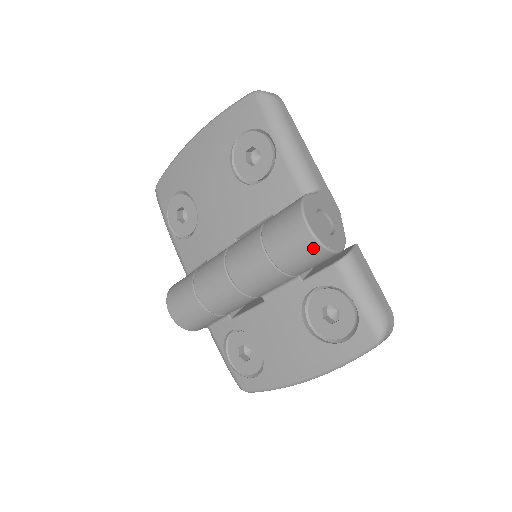
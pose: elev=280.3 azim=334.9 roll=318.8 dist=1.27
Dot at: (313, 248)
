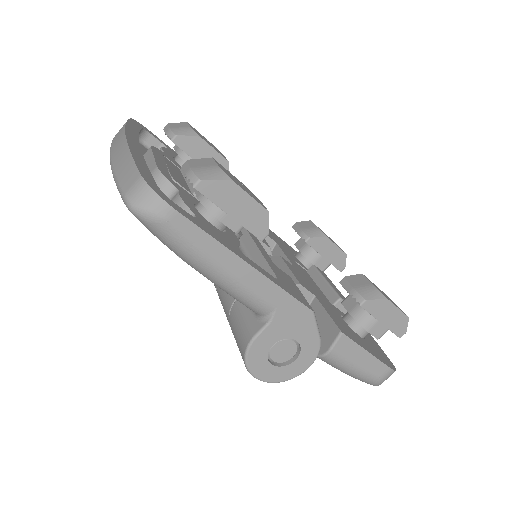
Dot at: occluded
